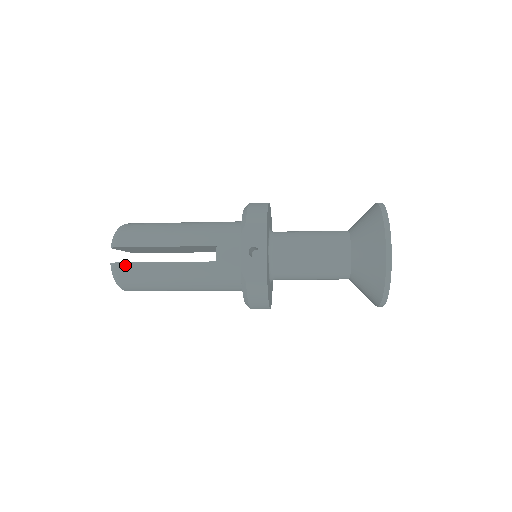
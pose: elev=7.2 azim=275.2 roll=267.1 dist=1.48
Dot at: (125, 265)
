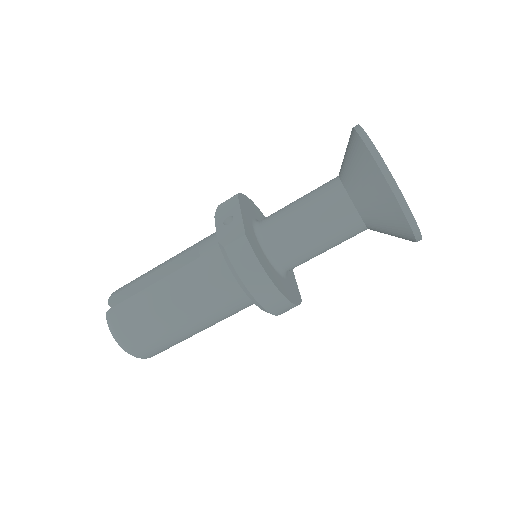
Dot at: (117, 308)
